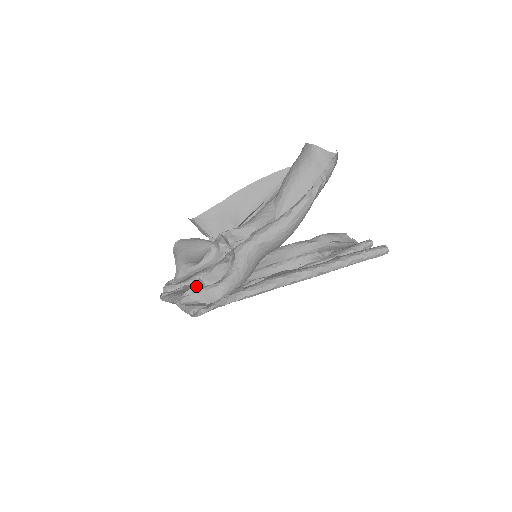
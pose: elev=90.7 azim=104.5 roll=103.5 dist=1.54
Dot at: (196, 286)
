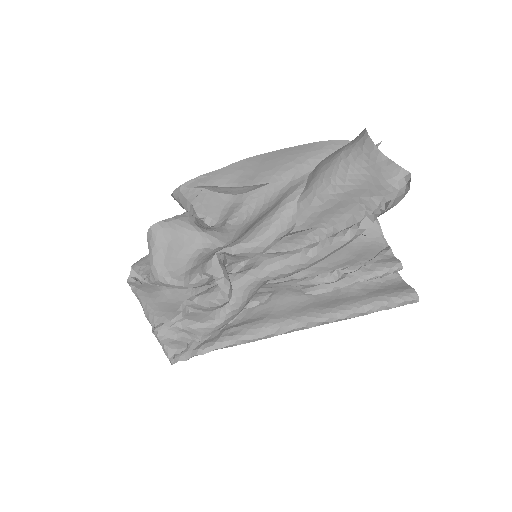
Dot at: (178, 317)
